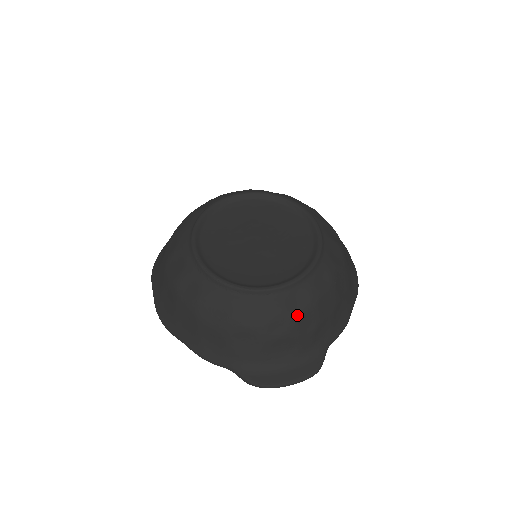
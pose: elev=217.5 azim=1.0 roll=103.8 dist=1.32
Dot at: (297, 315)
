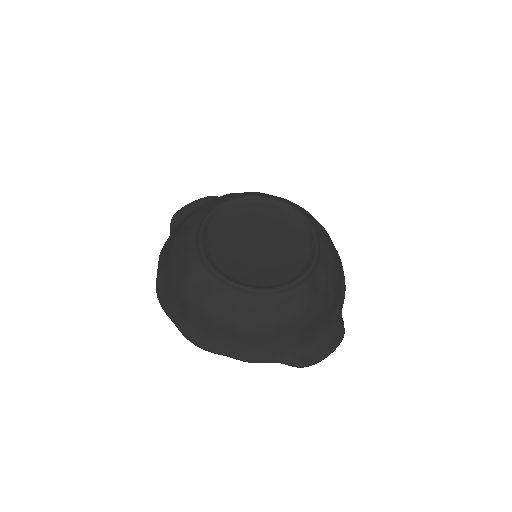
Dot at: (321, 296)
